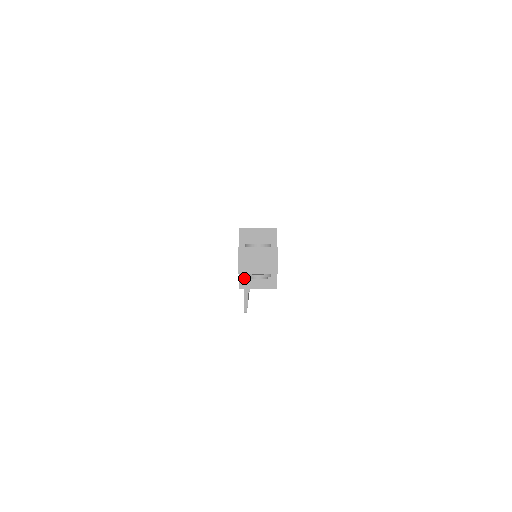
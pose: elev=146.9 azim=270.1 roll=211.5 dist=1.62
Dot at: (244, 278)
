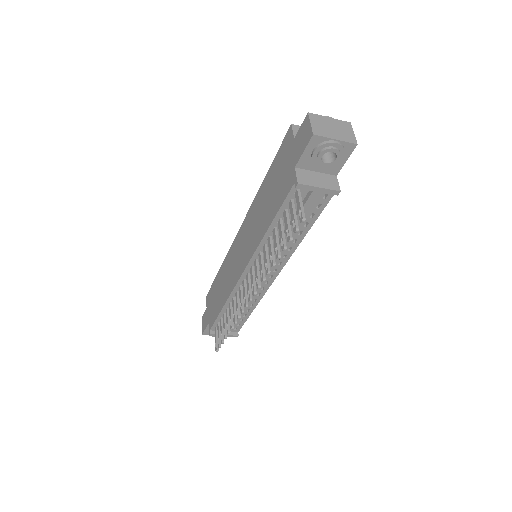
Dot at: (301, 174)
